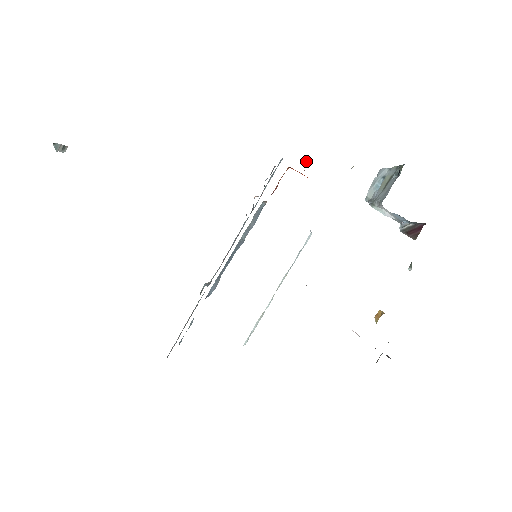
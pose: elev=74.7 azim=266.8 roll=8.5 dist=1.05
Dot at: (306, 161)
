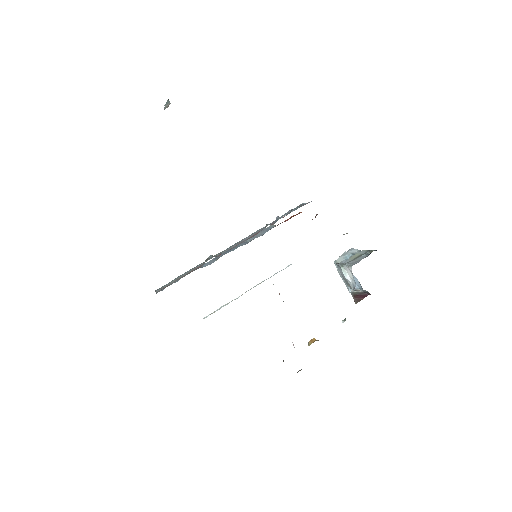
Dot at: (317, 214)
